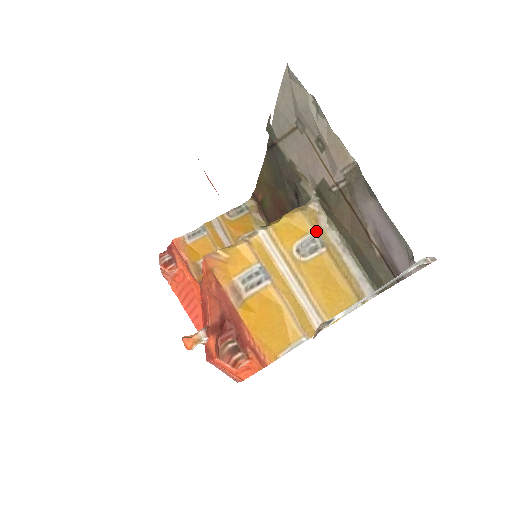
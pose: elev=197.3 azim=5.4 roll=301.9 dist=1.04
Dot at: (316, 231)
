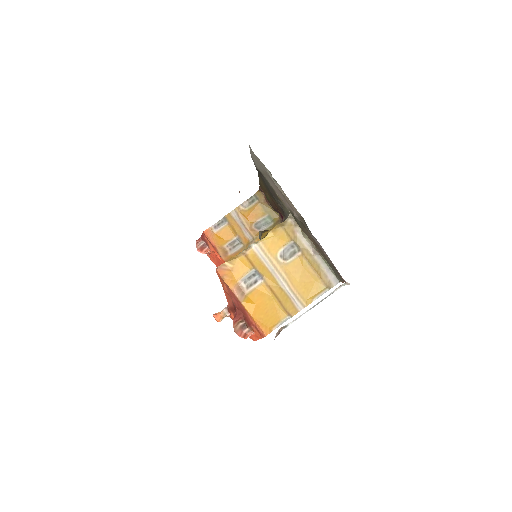
Dot at: (293, 240)
